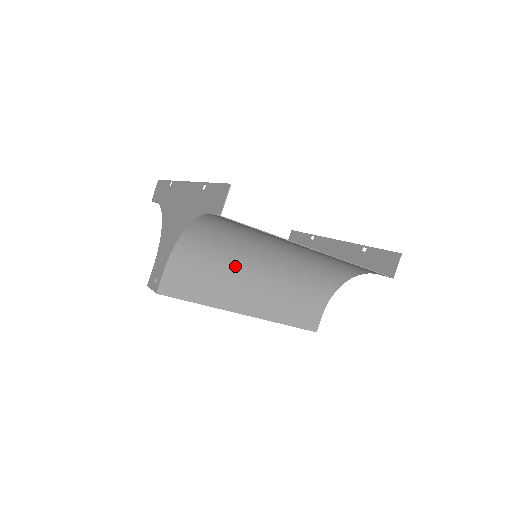
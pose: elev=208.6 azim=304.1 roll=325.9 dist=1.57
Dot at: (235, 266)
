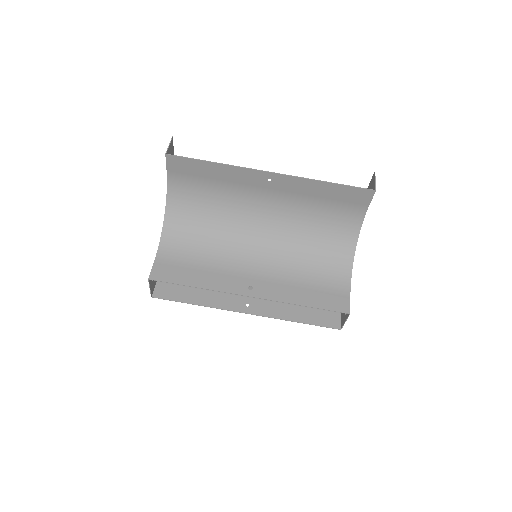
Dot at: (225, 250)
